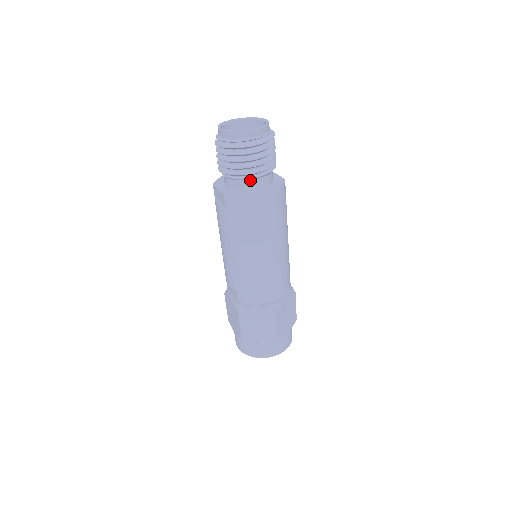
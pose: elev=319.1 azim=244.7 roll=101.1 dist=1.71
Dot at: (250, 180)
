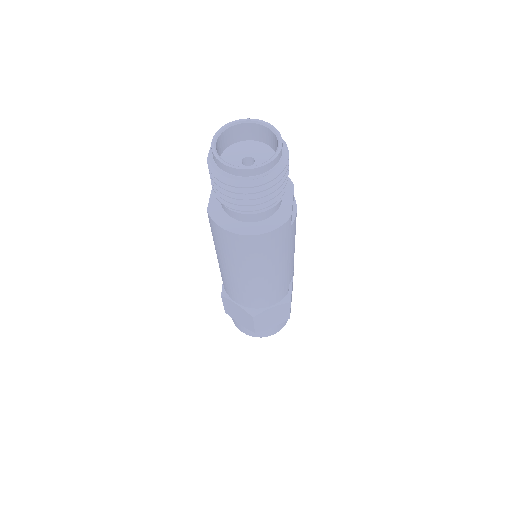
Dot at: (236, 211)
